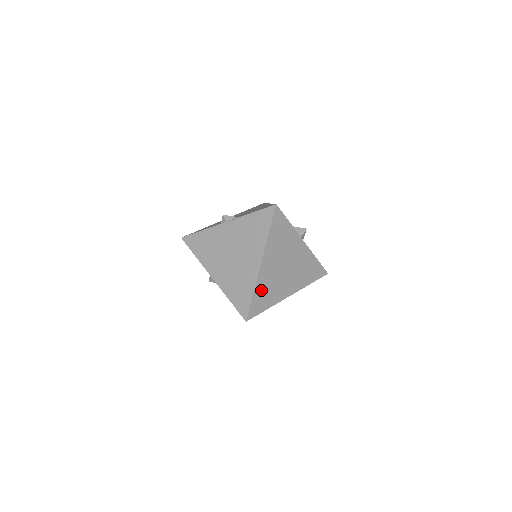
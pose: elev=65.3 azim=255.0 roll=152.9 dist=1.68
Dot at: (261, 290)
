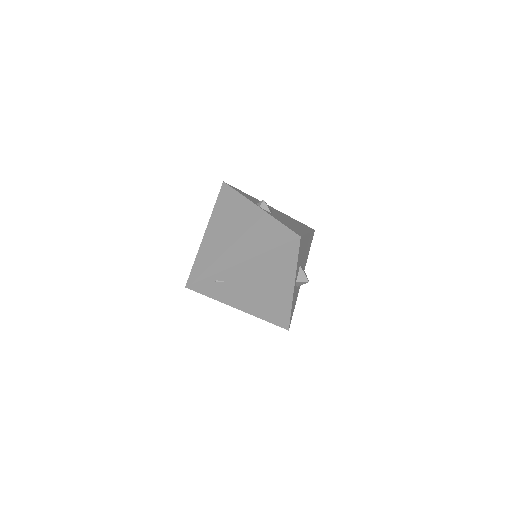
Dot at: (221, 280)
